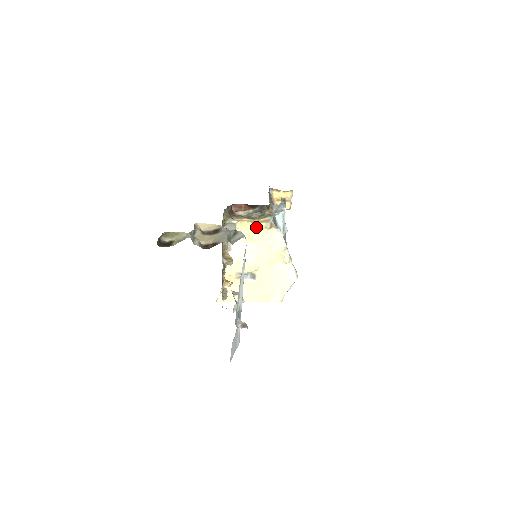
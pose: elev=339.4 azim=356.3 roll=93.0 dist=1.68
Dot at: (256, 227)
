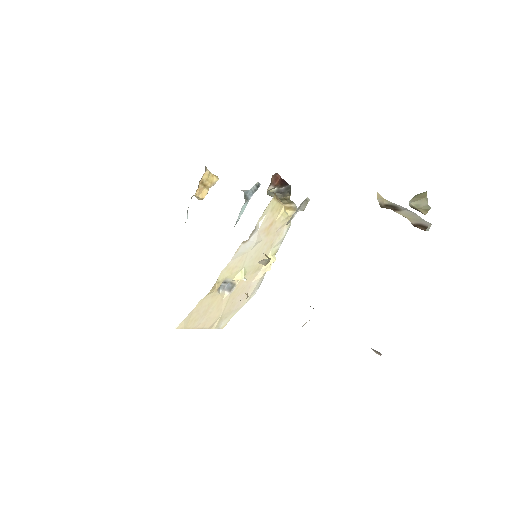
Dot at: (283, 214)
